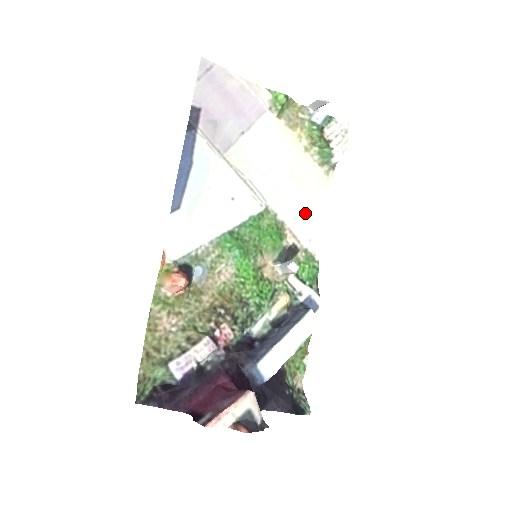
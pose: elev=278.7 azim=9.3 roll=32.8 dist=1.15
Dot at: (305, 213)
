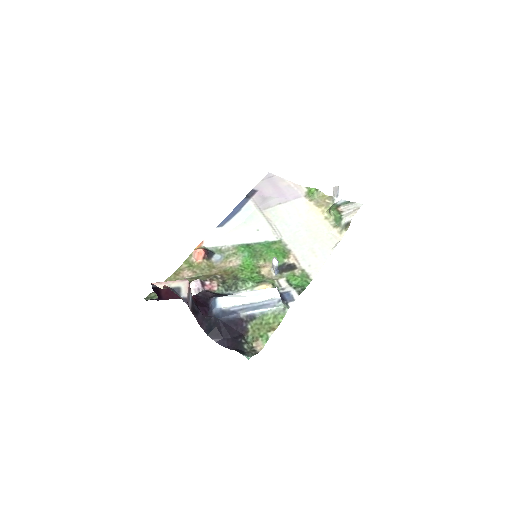
Dot at: (311, 250)
